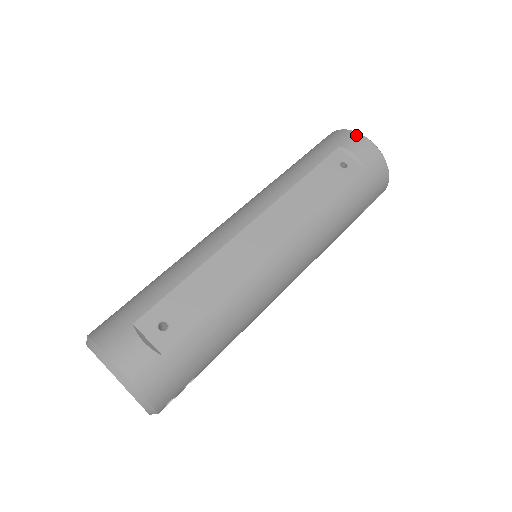
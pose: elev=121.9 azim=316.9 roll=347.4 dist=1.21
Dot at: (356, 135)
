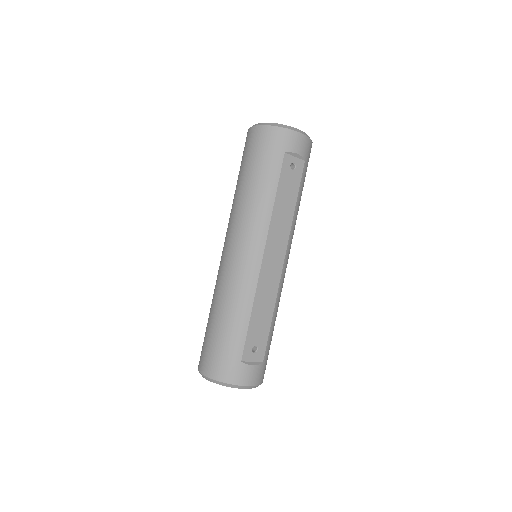
Dot at: (291, 133)
